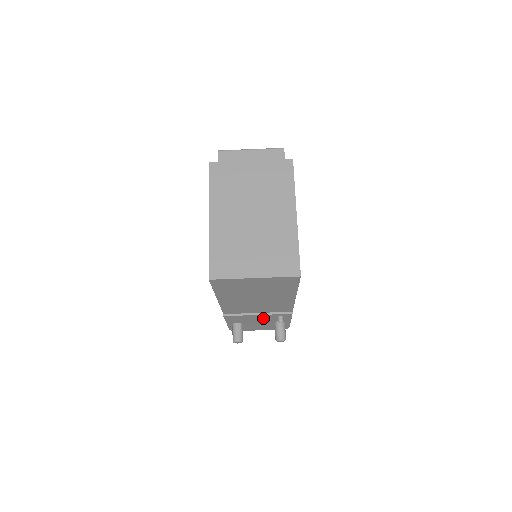
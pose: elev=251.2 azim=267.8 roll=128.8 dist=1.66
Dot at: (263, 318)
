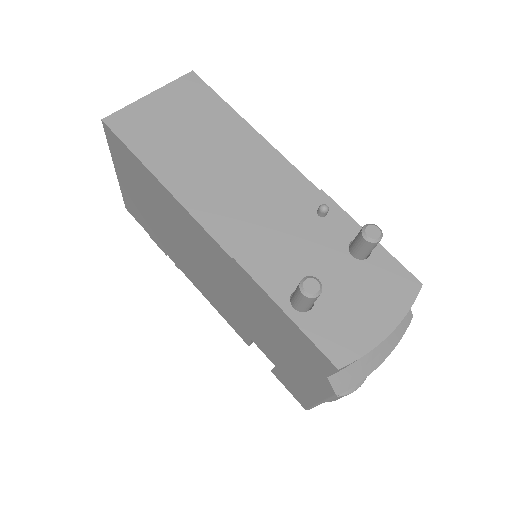
Dot at: (307, 239)
